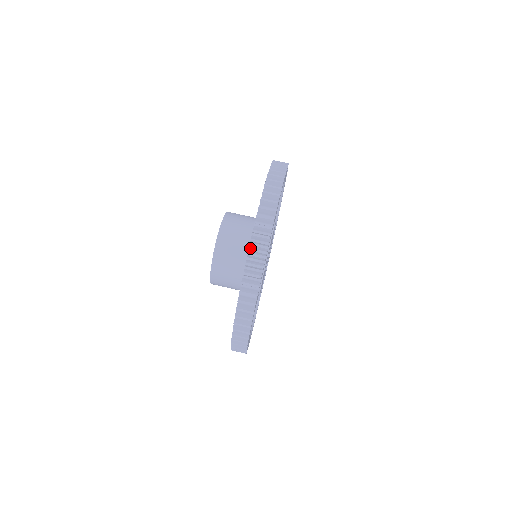
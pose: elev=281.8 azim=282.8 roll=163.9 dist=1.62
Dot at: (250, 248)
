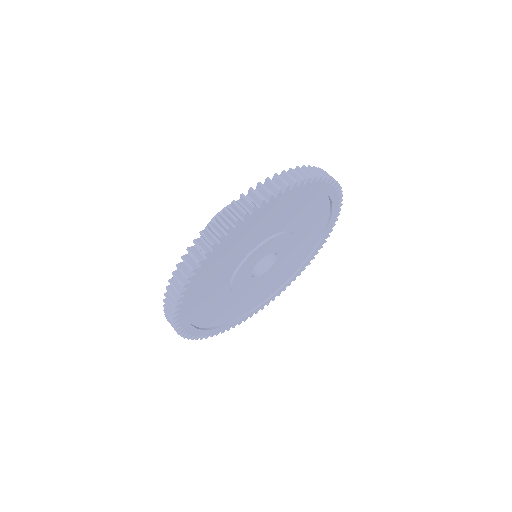
Dot at: (224, 214)
